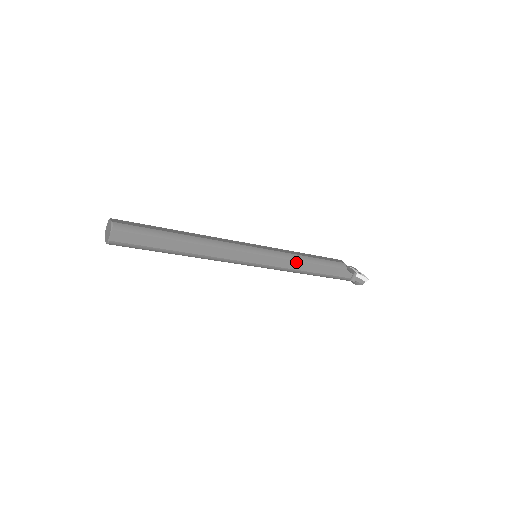
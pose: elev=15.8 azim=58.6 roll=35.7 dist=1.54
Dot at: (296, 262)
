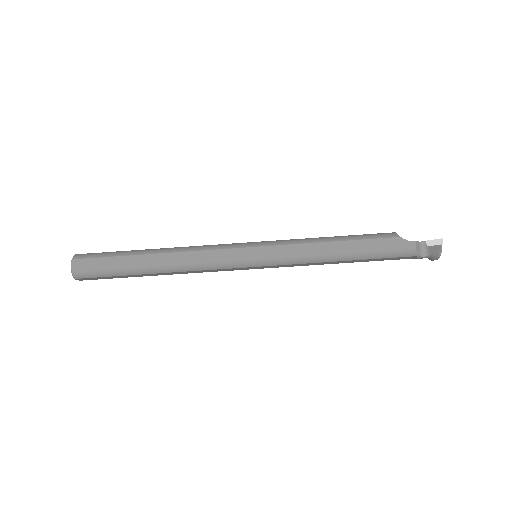
Dot at: (310, 245)
